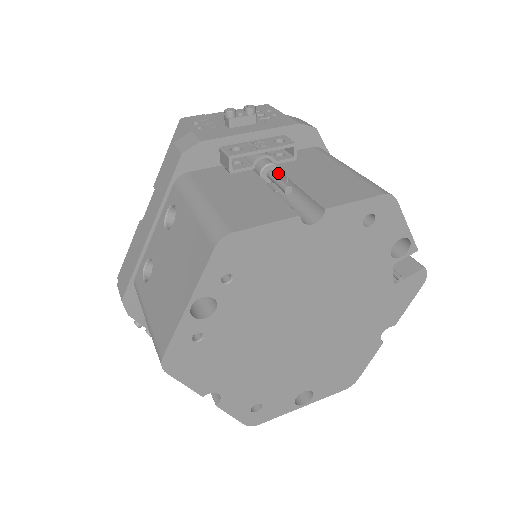
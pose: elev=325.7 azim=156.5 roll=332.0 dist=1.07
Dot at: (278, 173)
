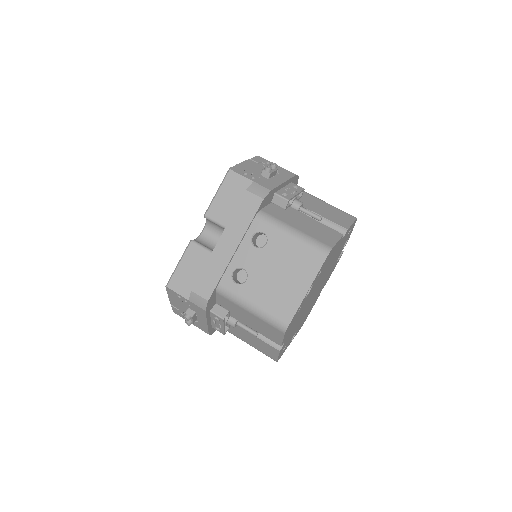
Dot at: occluded
